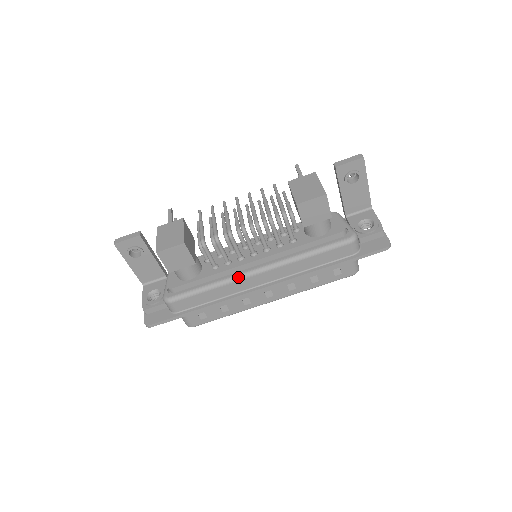
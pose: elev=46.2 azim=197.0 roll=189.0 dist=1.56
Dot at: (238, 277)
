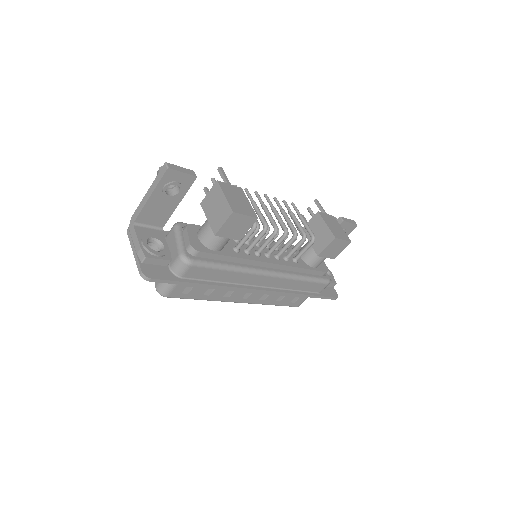
Dot at: (255, 271)
